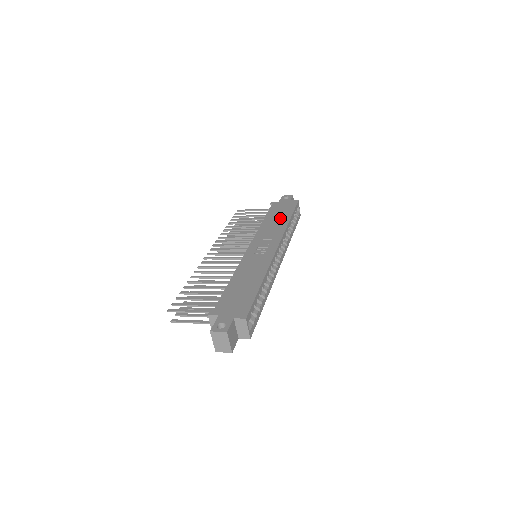
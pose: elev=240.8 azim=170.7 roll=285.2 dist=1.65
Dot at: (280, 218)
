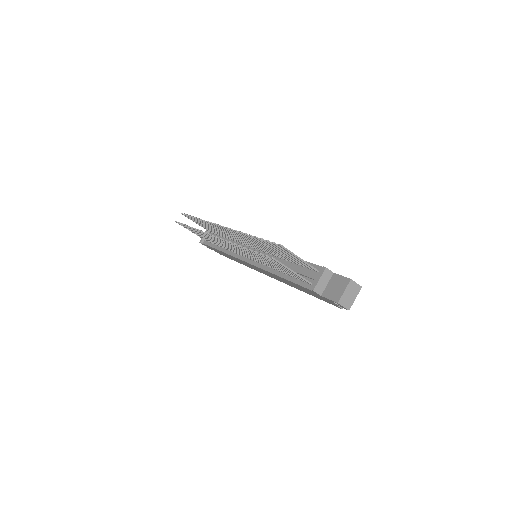
Dot at: occluded
